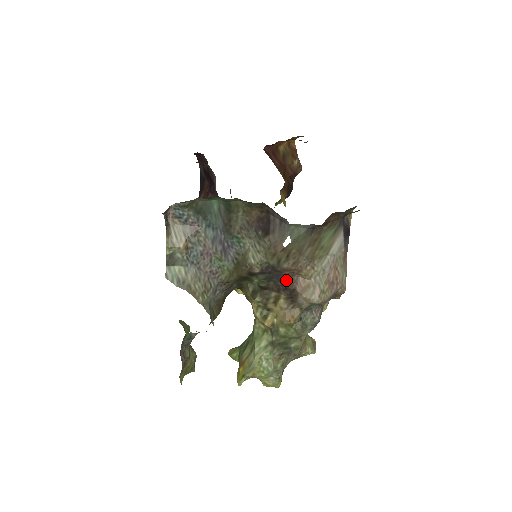
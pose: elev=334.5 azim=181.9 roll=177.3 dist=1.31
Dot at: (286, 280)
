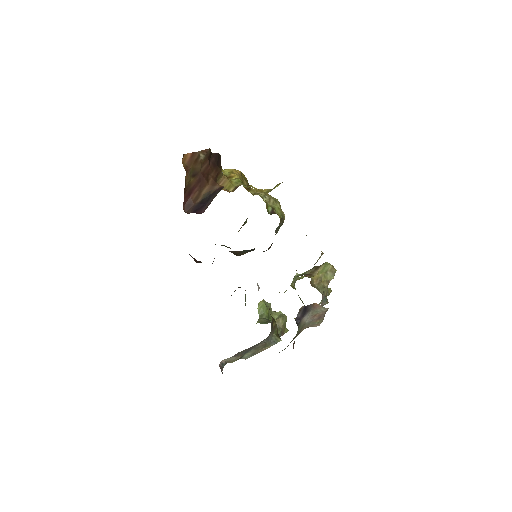
Dot at: occluded
